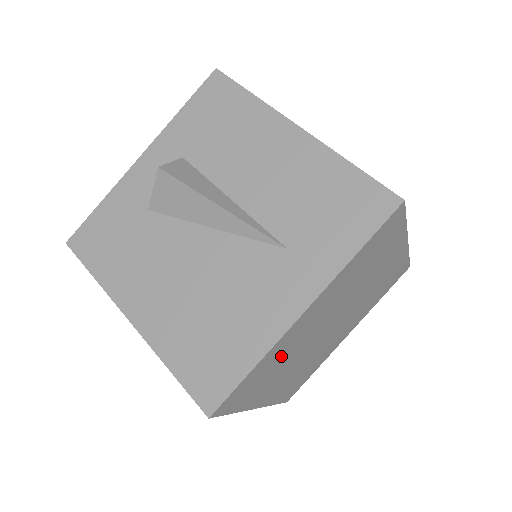
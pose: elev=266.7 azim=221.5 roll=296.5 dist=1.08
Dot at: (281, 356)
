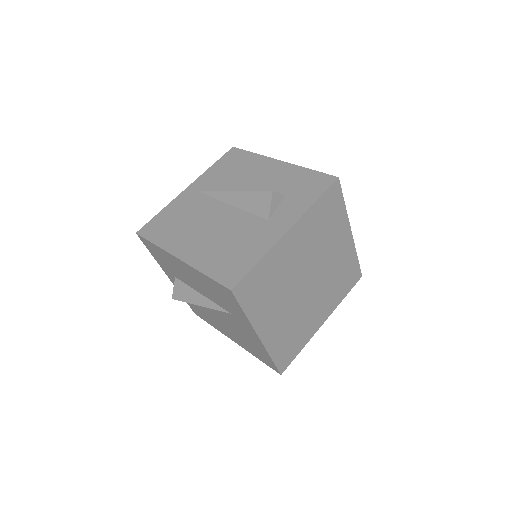
Dot at: (286, 333)
